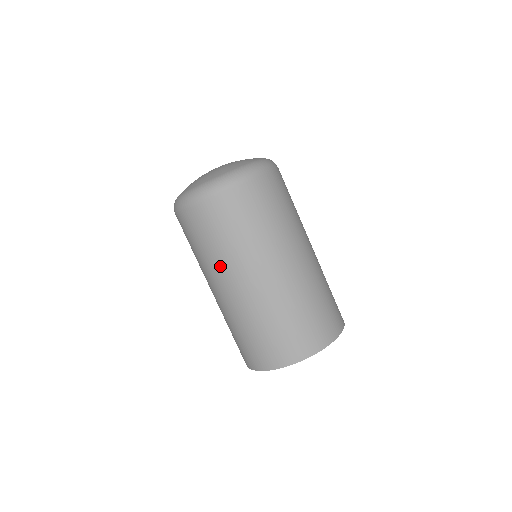
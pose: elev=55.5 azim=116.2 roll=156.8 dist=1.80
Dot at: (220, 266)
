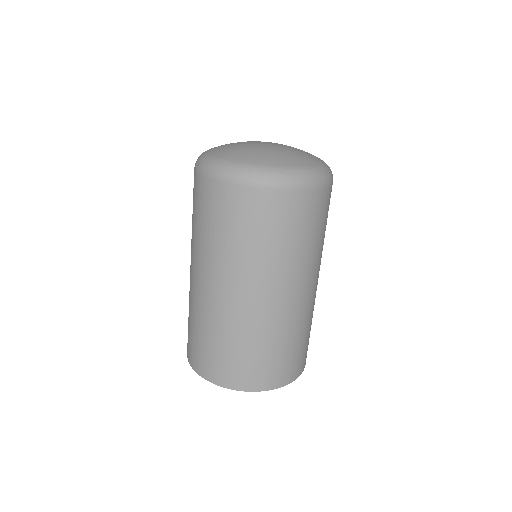
Dot at: (231, 264)
